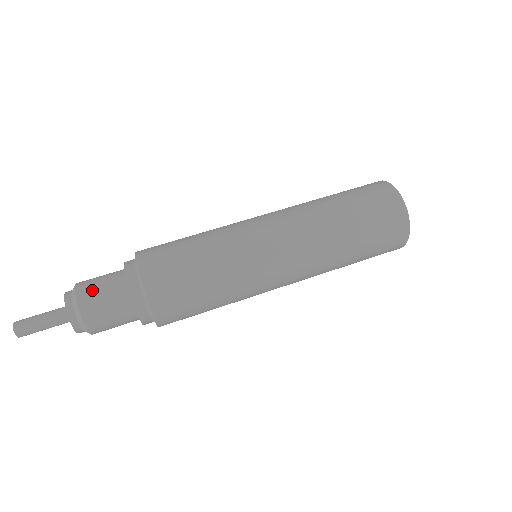
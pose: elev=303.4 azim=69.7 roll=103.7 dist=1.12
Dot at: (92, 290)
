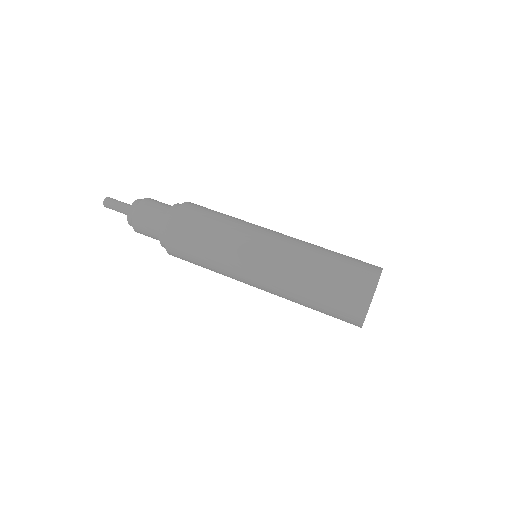
Dot at: (146, 210)
